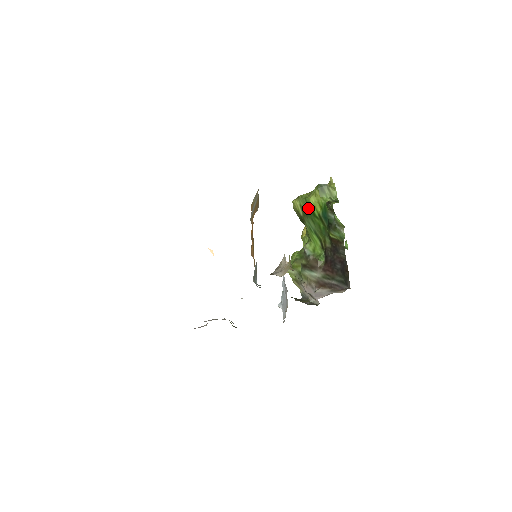
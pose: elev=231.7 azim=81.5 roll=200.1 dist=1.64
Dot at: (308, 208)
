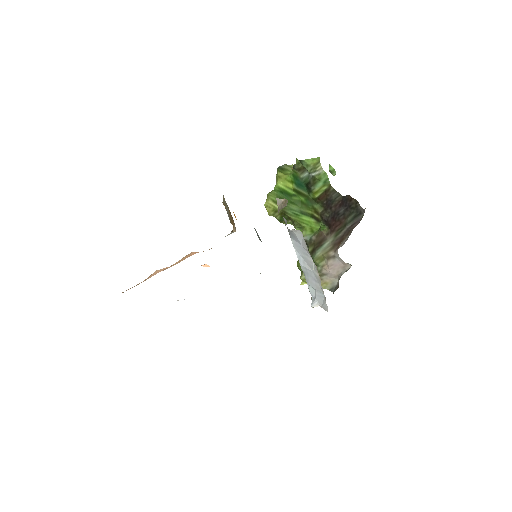
Dot at: (281, 194)
